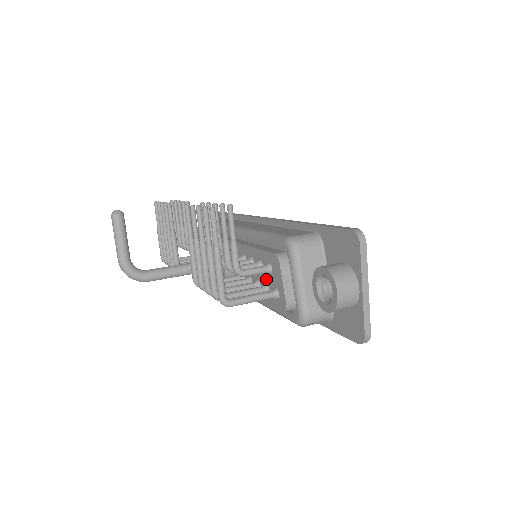
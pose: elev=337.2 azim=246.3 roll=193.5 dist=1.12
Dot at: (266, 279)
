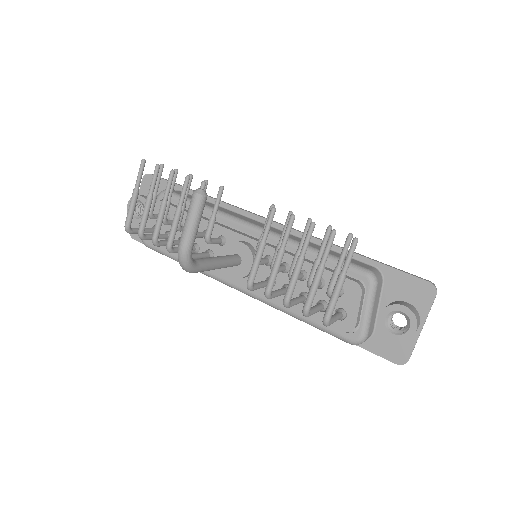
Dot at: (326, 298)
